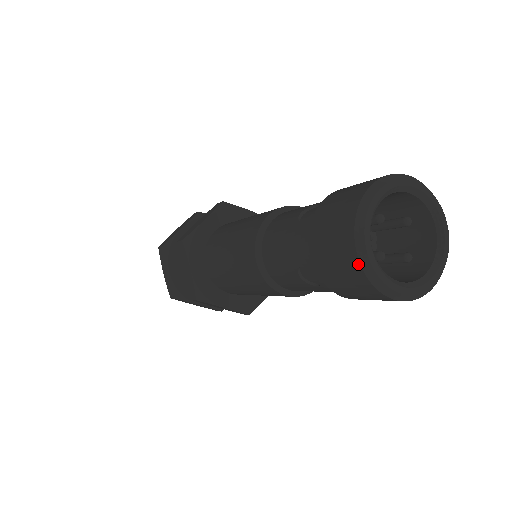
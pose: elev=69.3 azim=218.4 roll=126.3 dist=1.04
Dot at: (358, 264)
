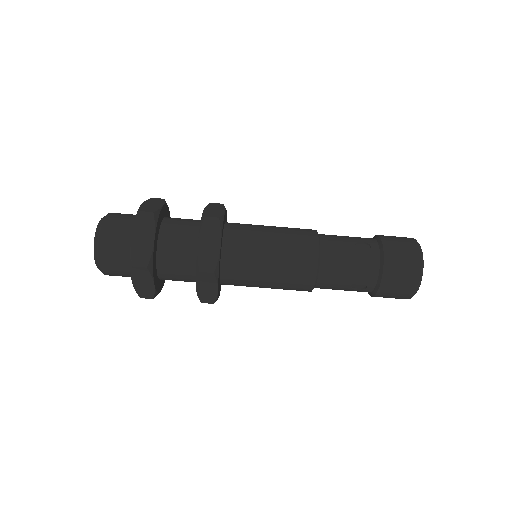
Dot at: (416, 242)
